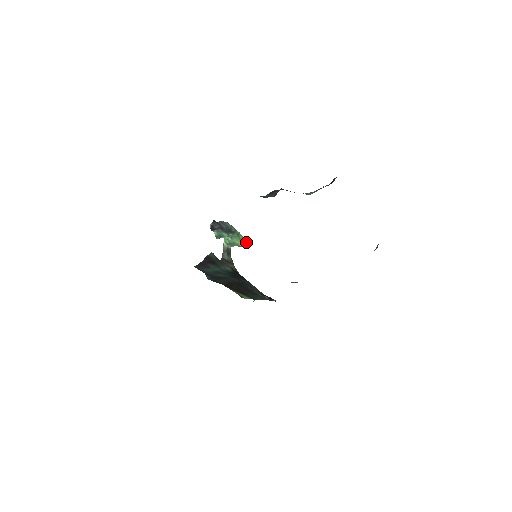
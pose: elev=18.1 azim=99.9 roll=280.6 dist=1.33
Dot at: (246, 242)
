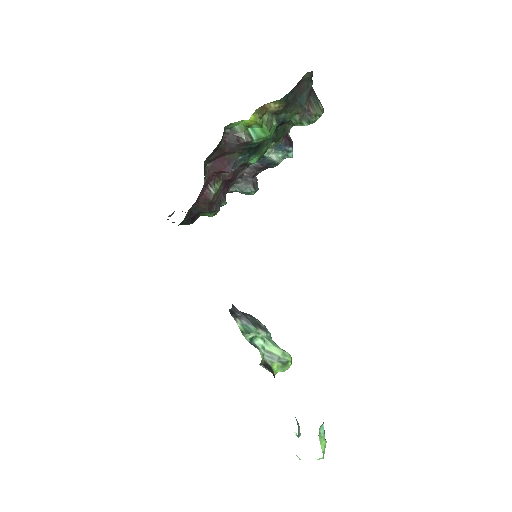
Dot at: (289, 354)
